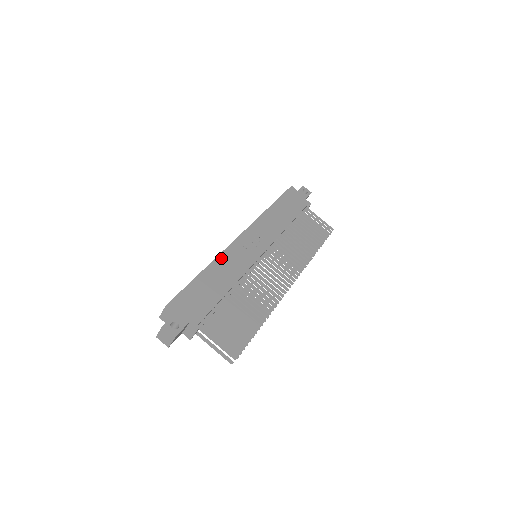
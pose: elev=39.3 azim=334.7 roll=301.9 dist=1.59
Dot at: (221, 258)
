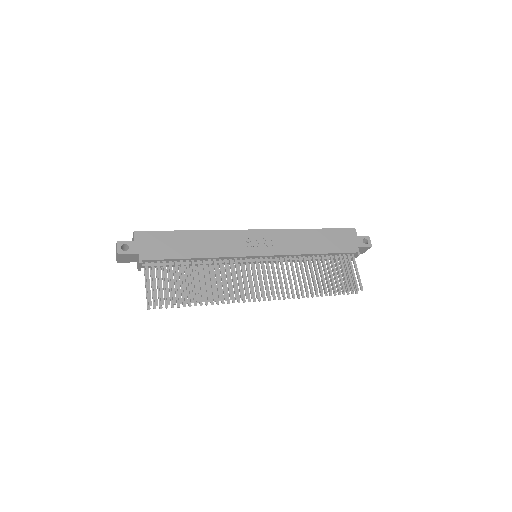
Dot at: (216, 233)
